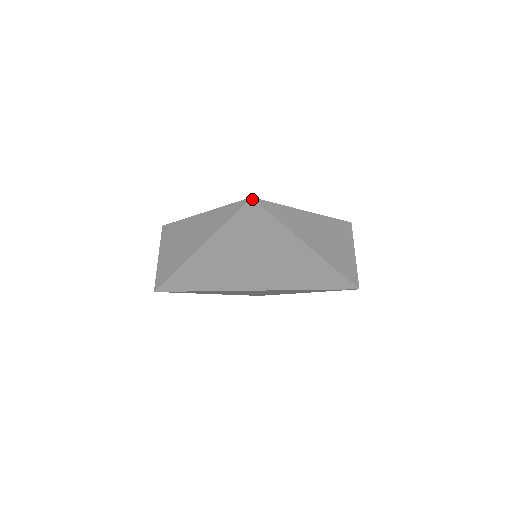
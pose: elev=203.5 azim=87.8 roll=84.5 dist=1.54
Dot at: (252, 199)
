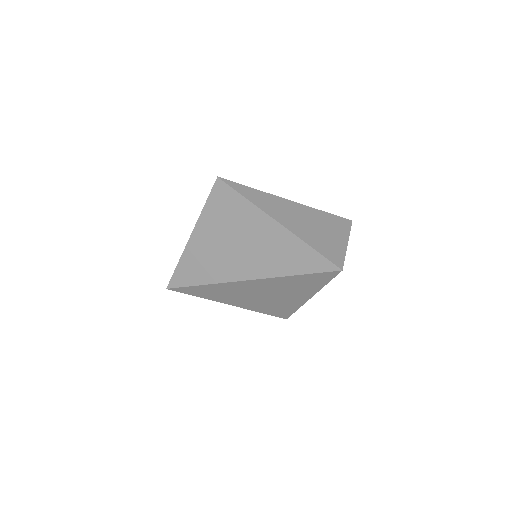
Dot at: (218, 178)
